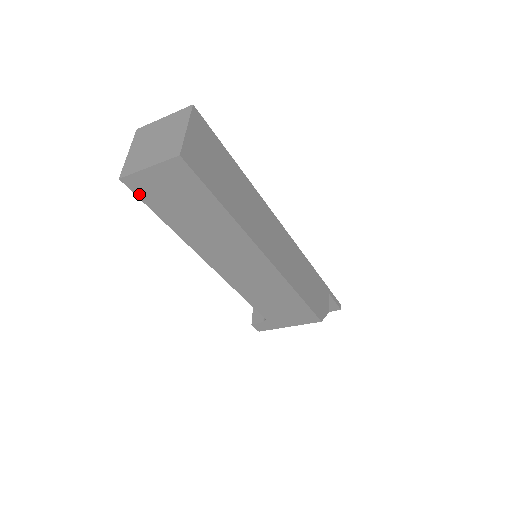
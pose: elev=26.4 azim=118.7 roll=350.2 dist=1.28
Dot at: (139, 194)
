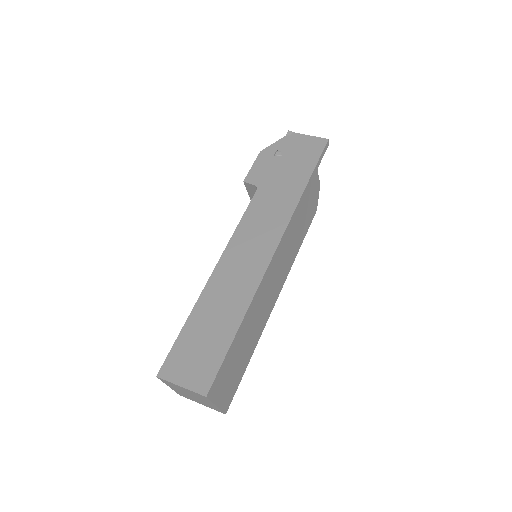
Dot at: occluded
